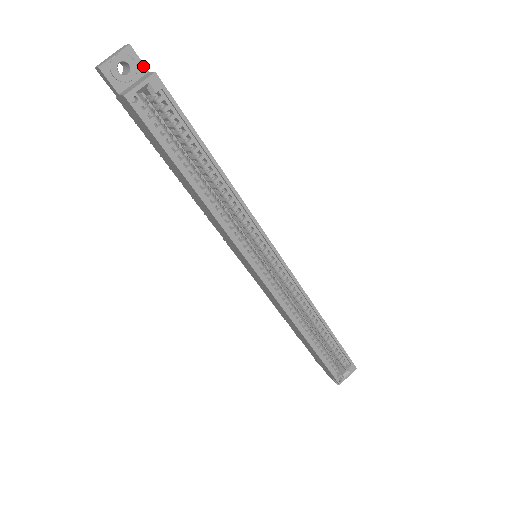
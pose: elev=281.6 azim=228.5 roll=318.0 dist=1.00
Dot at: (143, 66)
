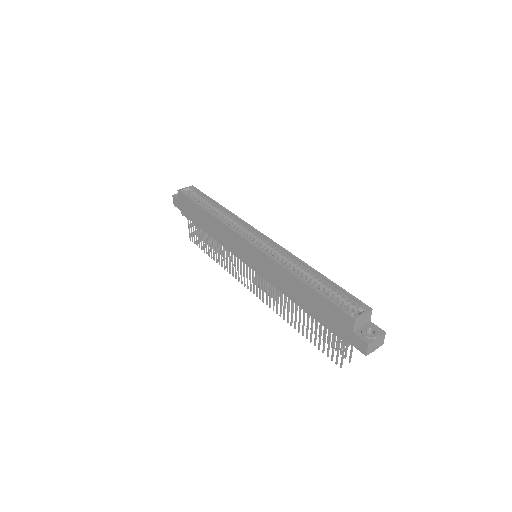
Dot at: occluded
